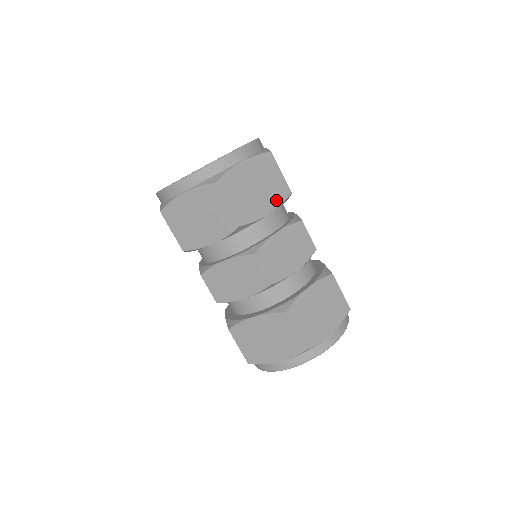
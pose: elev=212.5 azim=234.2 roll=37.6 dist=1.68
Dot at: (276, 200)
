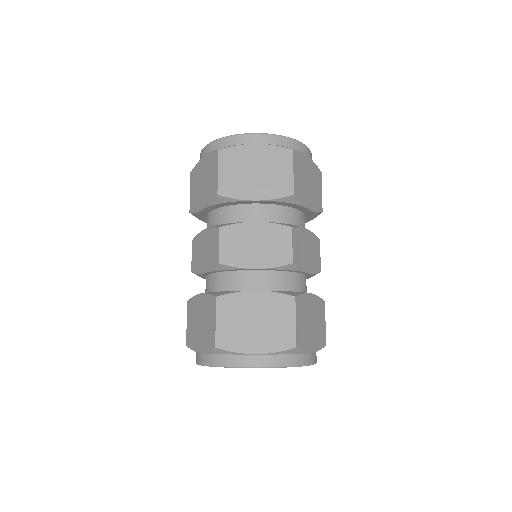
Dot at: (315, 205)
